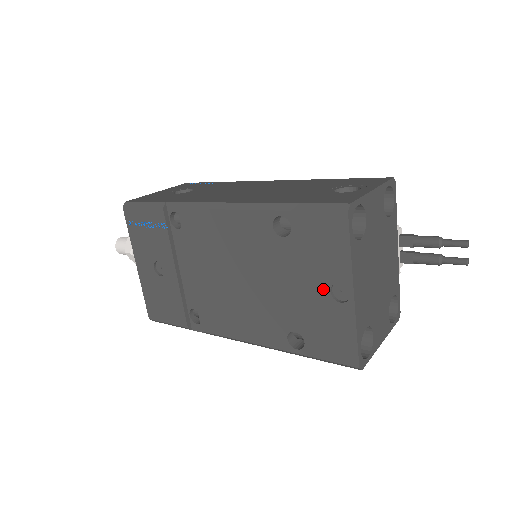
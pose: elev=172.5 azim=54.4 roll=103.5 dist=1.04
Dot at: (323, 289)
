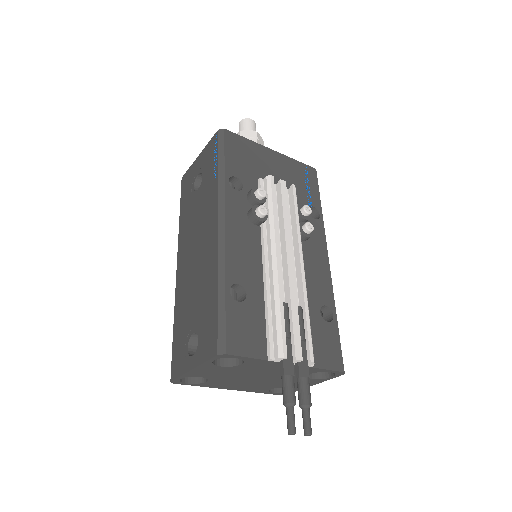
Dot at: occluded
